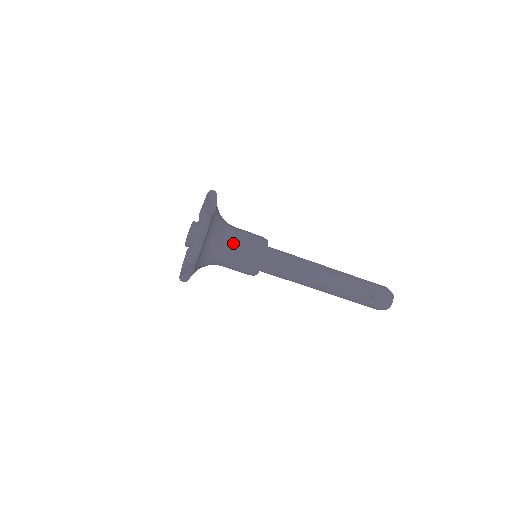
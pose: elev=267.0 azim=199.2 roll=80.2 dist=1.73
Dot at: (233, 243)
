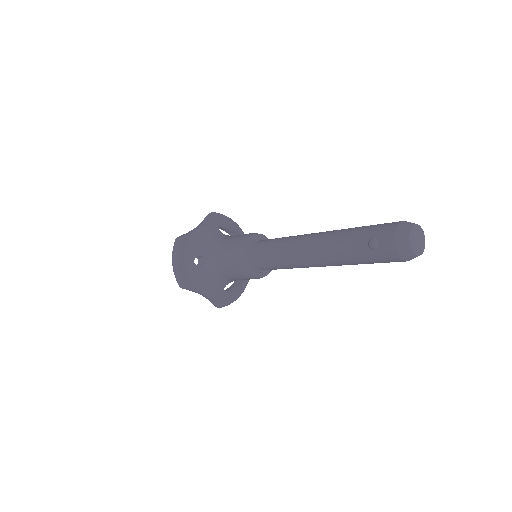
Dot at: (218, 253)
